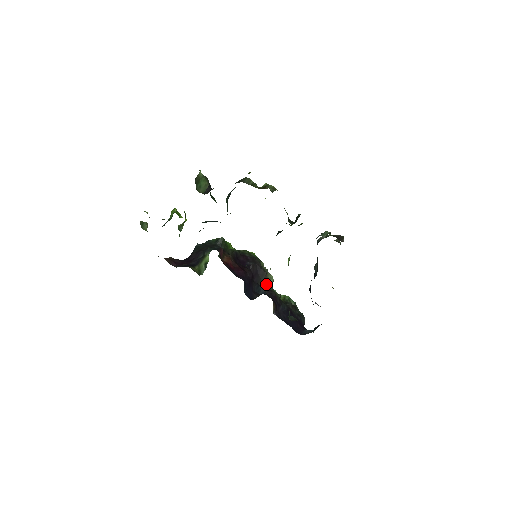
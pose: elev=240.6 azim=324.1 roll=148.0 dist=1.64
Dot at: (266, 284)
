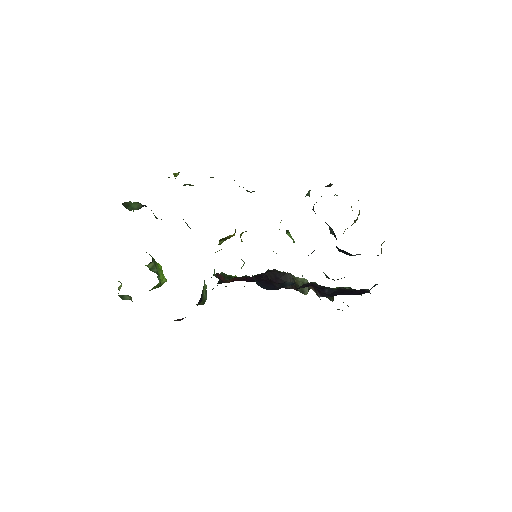
Dot at: (301, 288)
